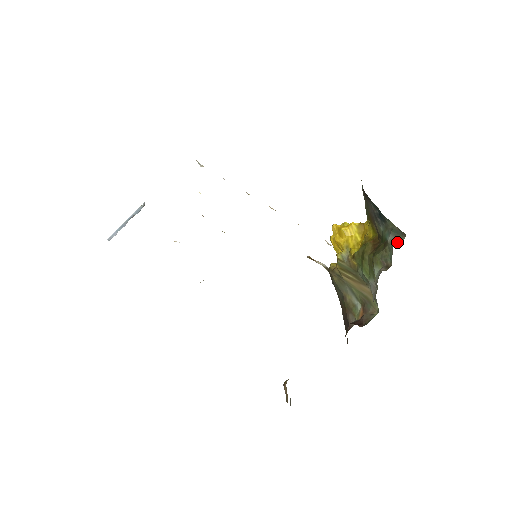
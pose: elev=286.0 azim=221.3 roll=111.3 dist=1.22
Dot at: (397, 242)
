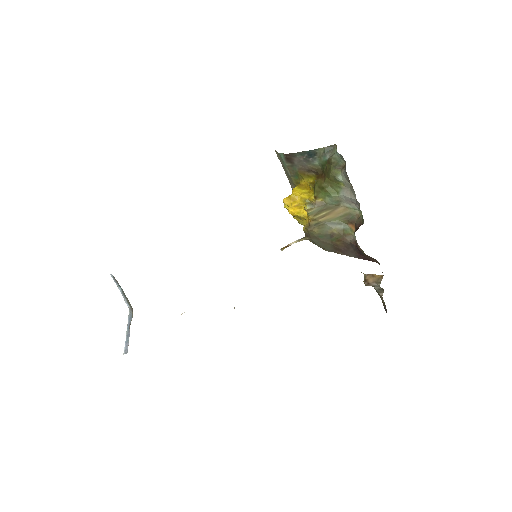
Dot at: (334, 152)
